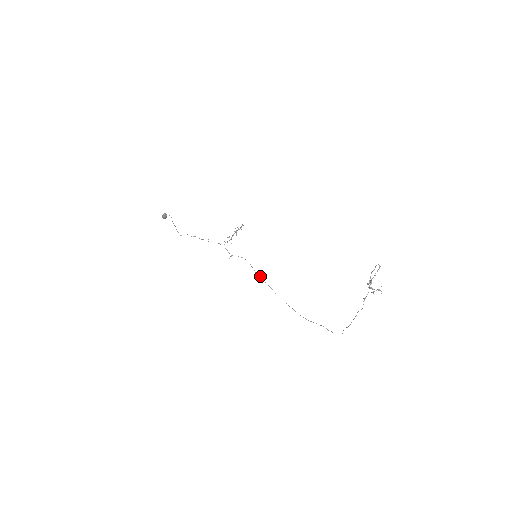
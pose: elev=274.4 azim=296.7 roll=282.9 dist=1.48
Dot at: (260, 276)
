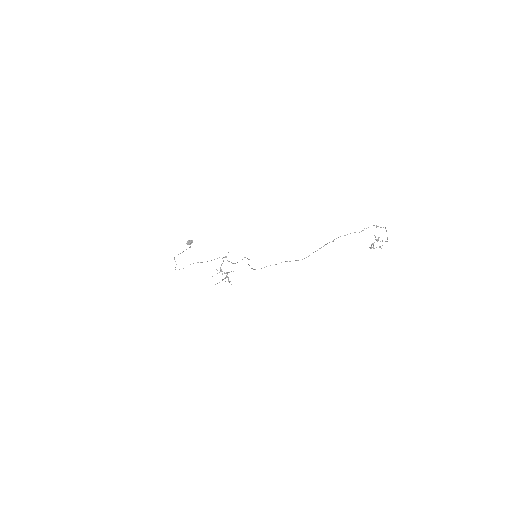
Dot at: (247, 258)
